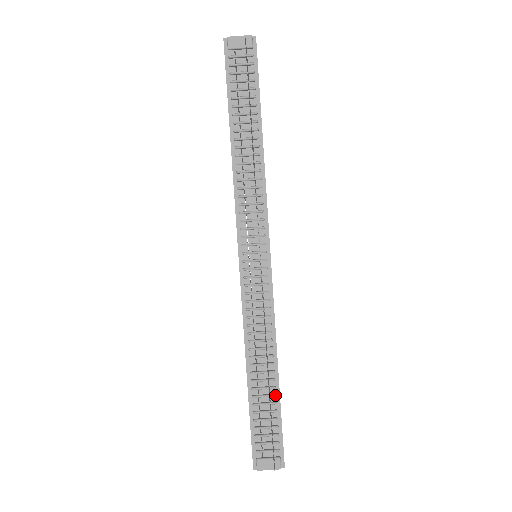
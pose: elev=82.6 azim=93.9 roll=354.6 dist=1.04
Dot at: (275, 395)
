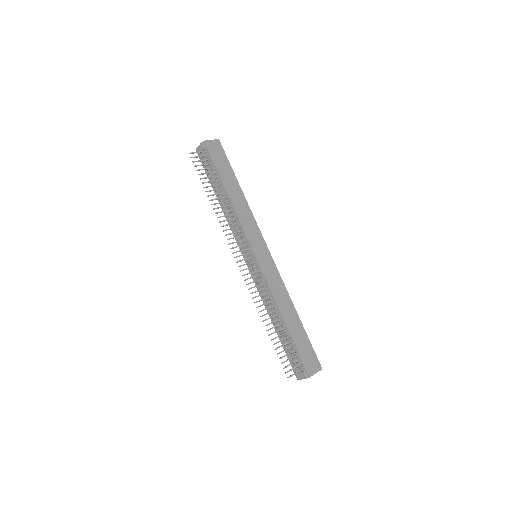
Dot at: (287, 335)
